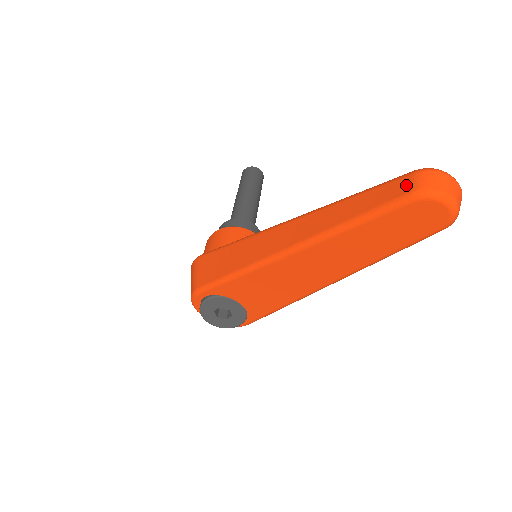
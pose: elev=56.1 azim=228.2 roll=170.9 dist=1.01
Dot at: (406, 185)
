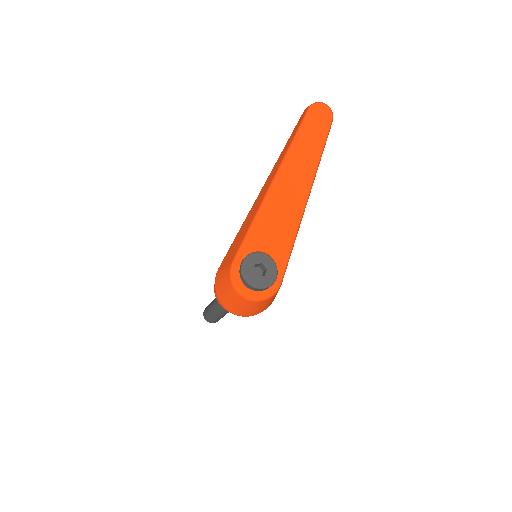
Dot at: (305, 111)
